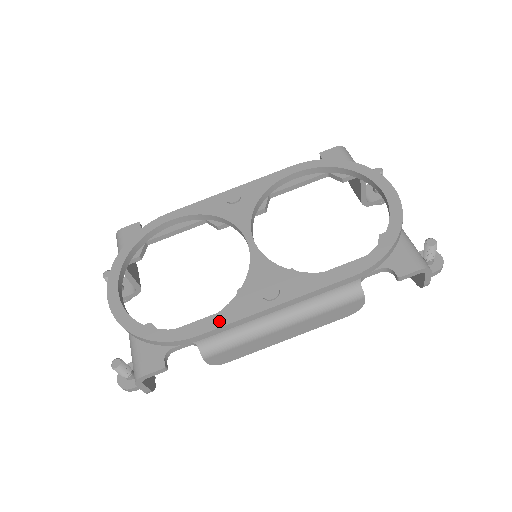
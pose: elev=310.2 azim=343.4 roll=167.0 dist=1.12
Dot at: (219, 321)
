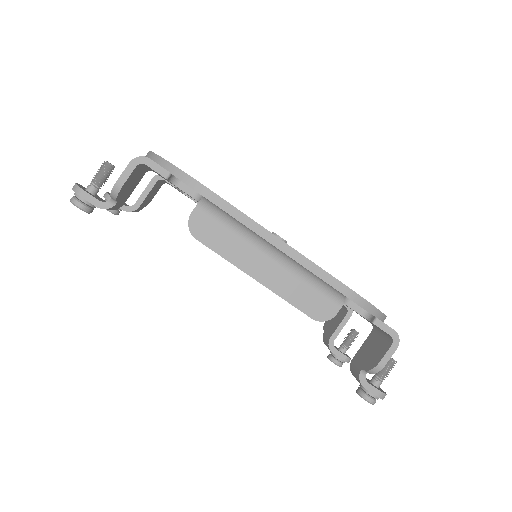
Dot at: (233, 206)
